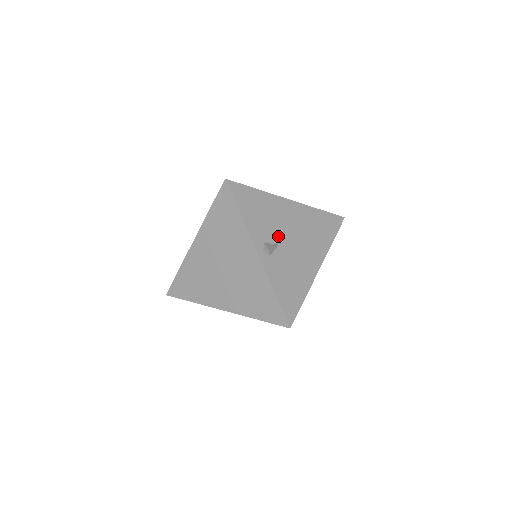
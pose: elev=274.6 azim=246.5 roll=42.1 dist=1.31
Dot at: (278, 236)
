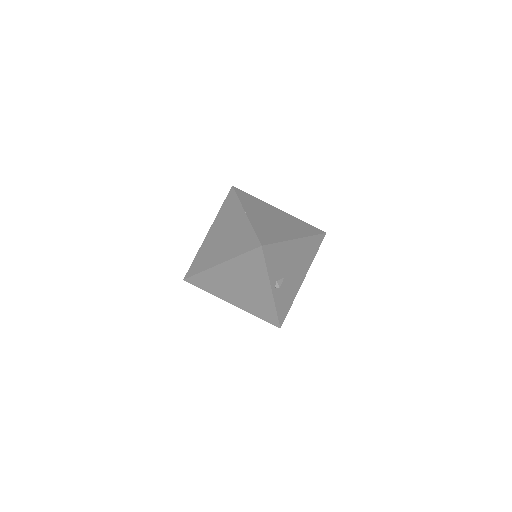
Dot at: (285, 271)
